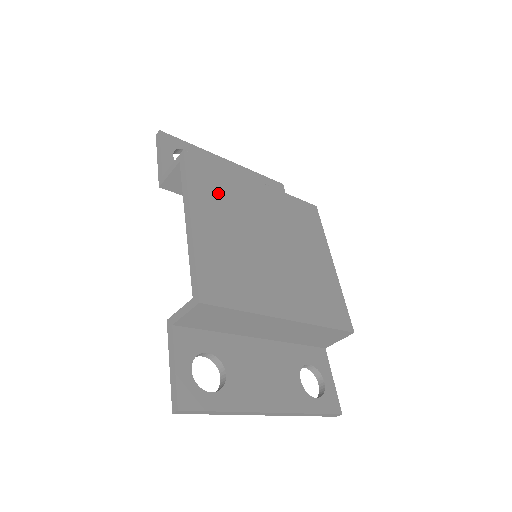
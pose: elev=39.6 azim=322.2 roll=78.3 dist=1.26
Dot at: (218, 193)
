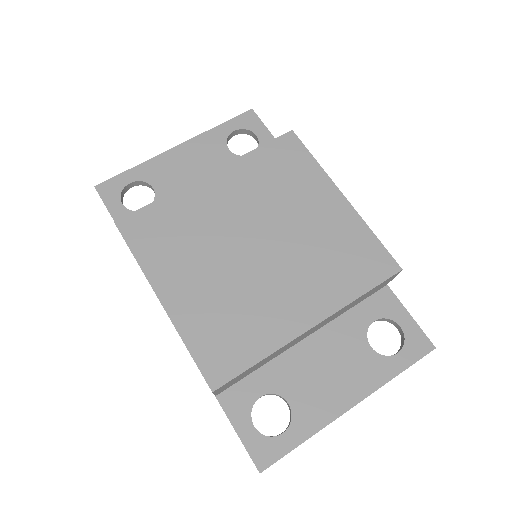
Dot at: (173, 239)
